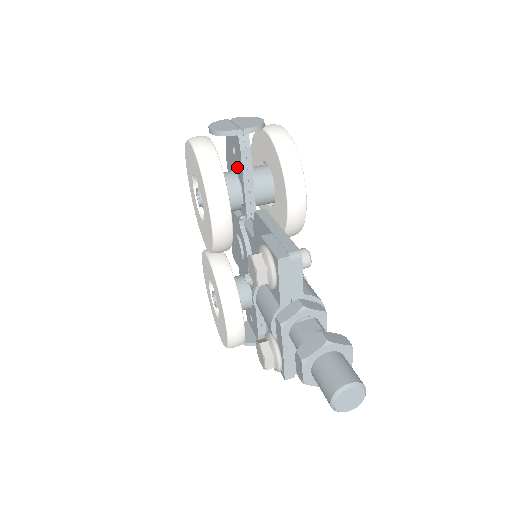
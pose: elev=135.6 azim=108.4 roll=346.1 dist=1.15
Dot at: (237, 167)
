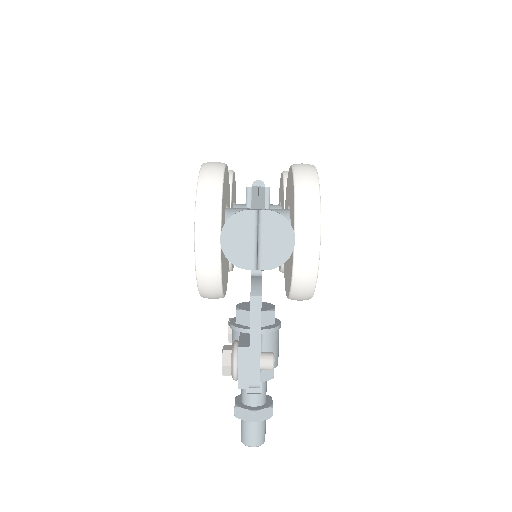
Dot at: occluded
